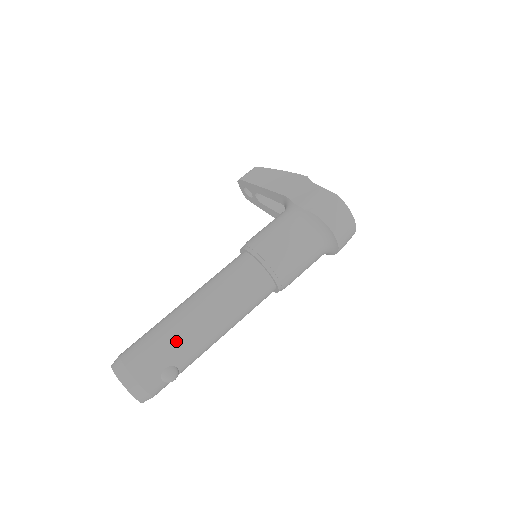
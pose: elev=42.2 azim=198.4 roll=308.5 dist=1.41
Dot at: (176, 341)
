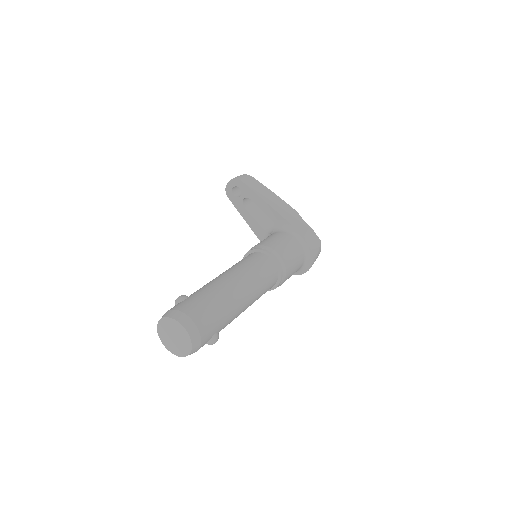
Dot at: (229, 313)
